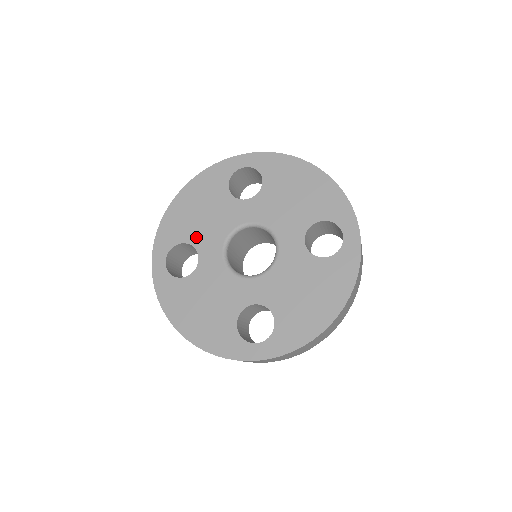
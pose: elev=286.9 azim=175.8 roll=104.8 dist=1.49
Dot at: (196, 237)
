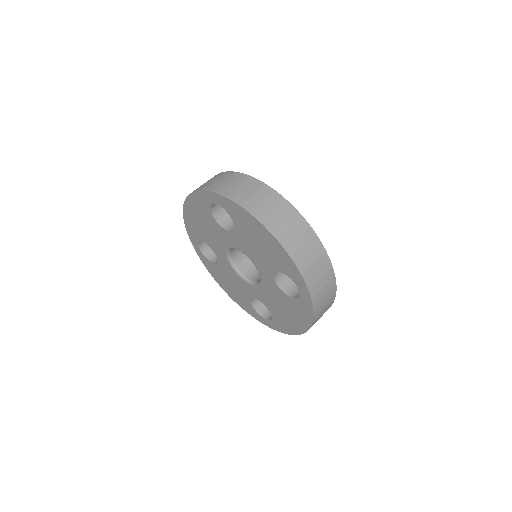
Dot at: (208, 242)
